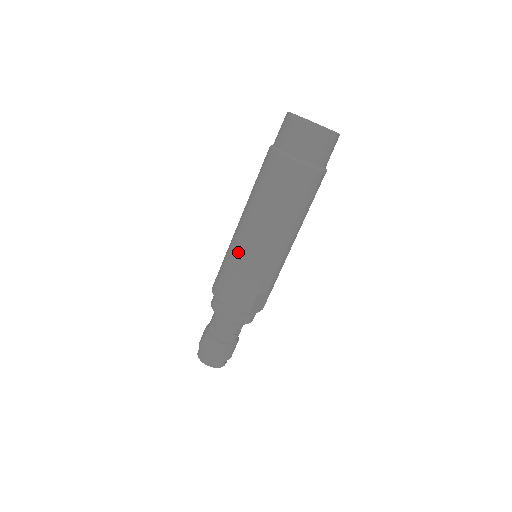
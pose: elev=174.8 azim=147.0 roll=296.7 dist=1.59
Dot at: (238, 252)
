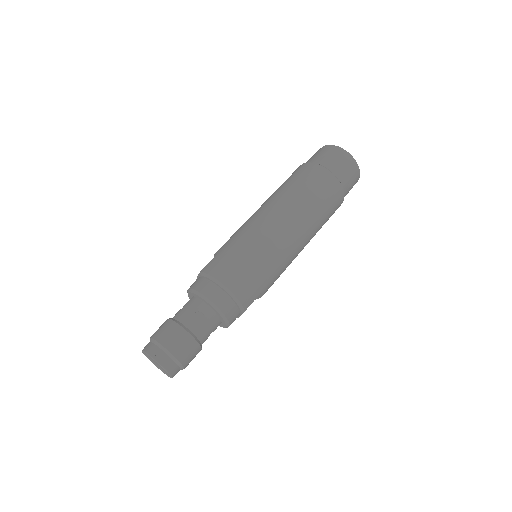
Dot at: (263, 238)
